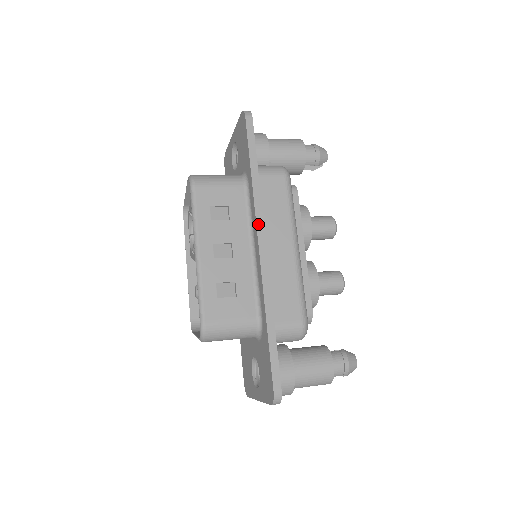
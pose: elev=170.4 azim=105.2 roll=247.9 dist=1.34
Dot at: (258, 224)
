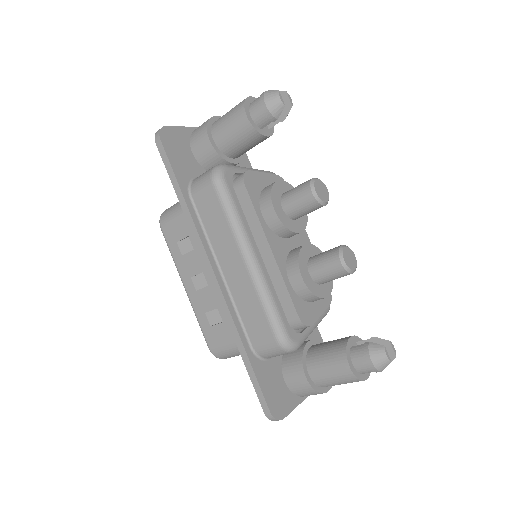
Dot at: (202, 255)
